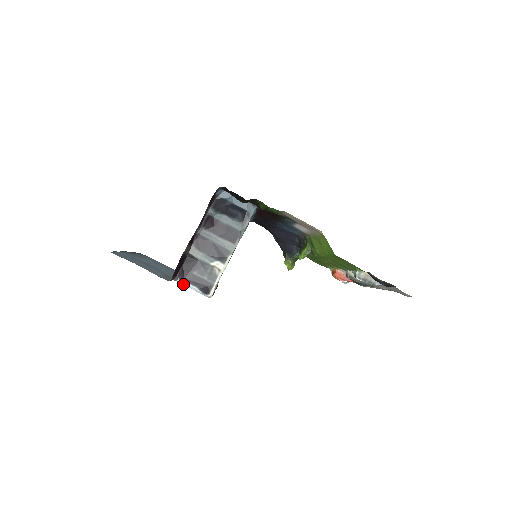
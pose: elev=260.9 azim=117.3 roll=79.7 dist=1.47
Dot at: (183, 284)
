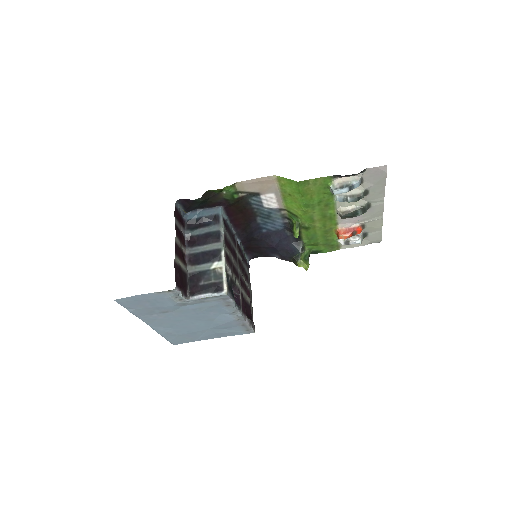
Dot at: (197, 298)
